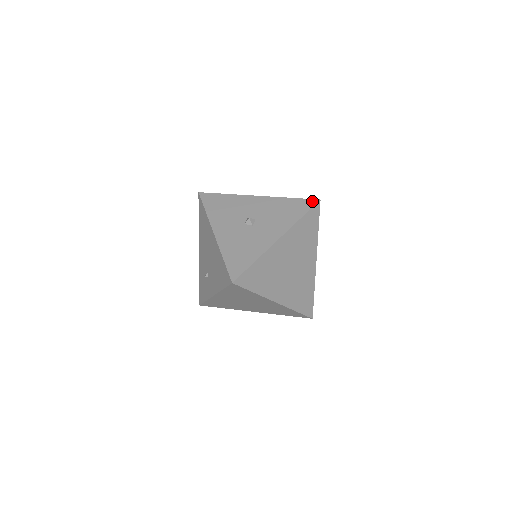
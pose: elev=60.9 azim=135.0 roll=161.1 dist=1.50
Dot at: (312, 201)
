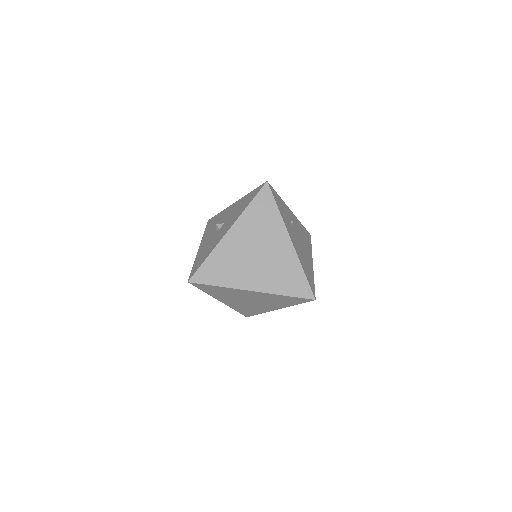
Dot at: (261, 186)
